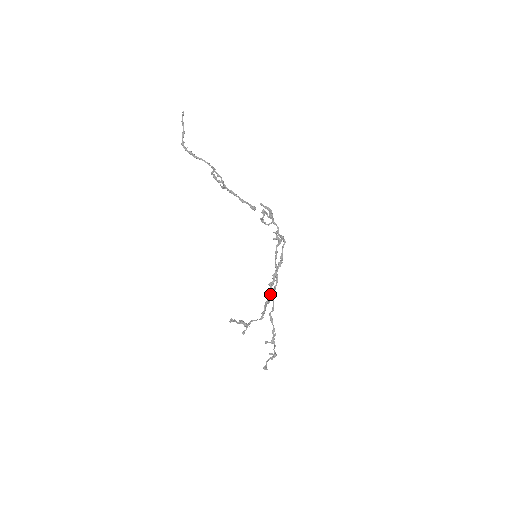
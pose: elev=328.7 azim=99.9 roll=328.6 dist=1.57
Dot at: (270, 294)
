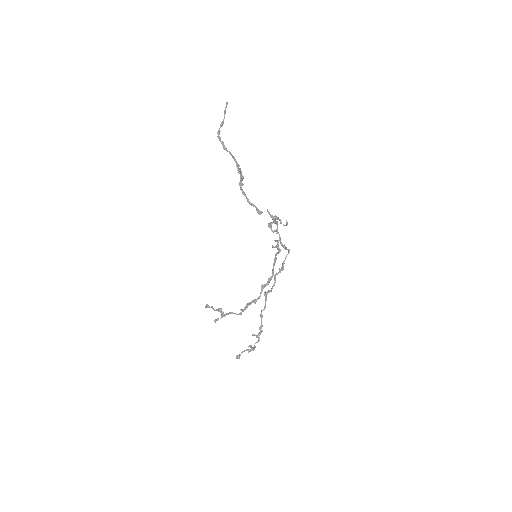
Dot at: (265, 294)
